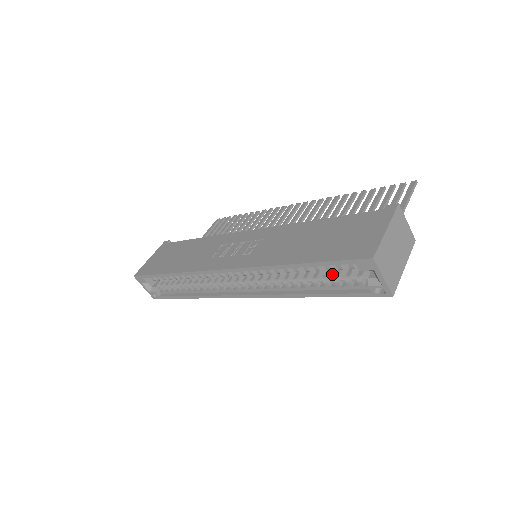
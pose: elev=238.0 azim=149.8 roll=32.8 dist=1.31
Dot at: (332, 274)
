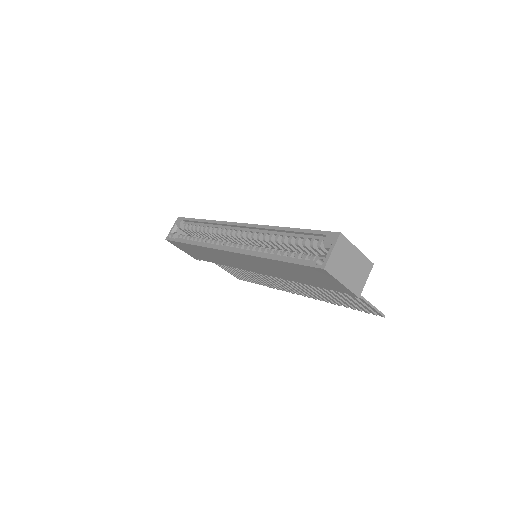
Dot at: occluded
